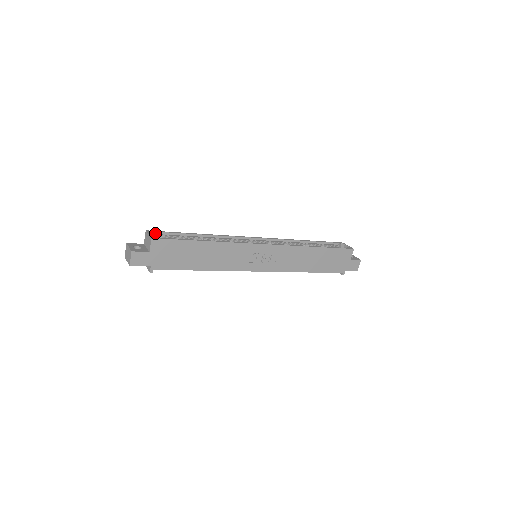
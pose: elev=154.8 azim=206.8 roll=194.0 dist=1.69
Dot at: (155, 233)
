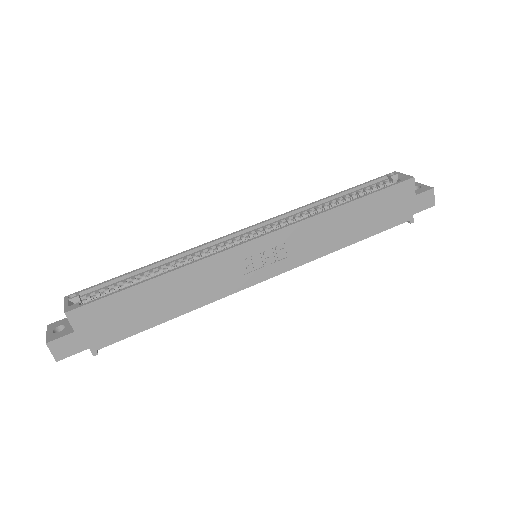
Dot at: (77, 297)
